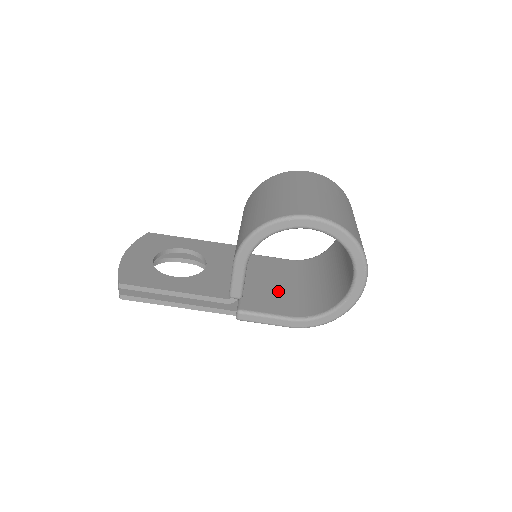
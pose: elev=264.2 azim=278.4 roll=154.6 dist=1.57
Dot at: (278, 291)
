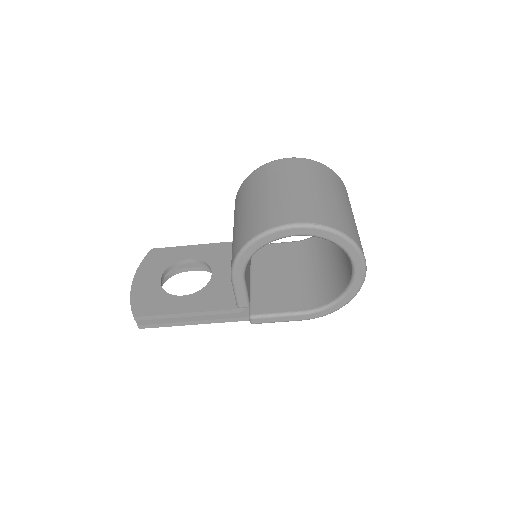
Dot at: (286, 284)
